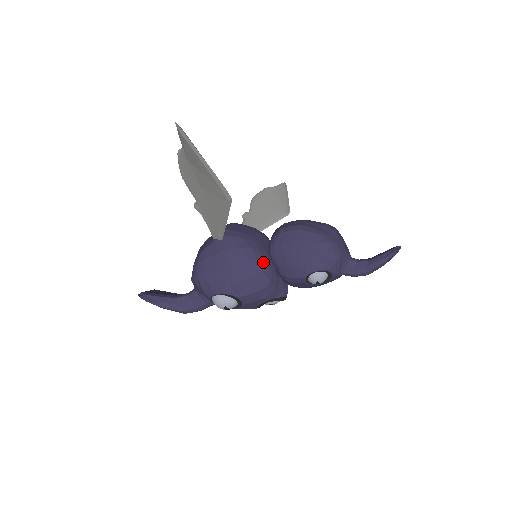
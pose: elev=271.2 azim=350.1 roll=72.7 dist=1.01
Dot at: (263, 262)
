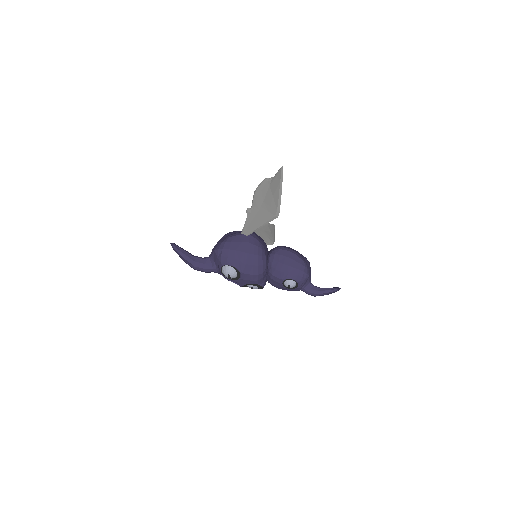
Dot at: (265, 260)
